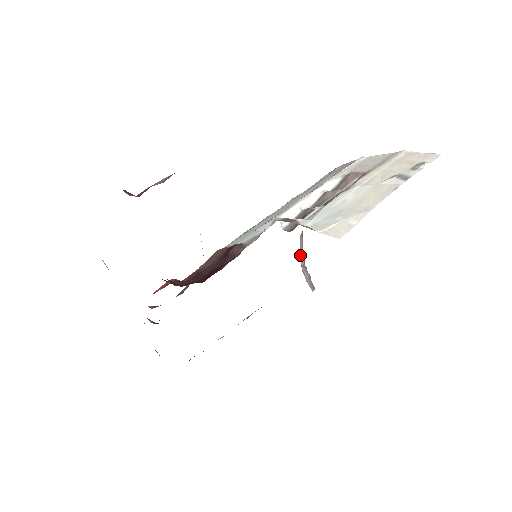
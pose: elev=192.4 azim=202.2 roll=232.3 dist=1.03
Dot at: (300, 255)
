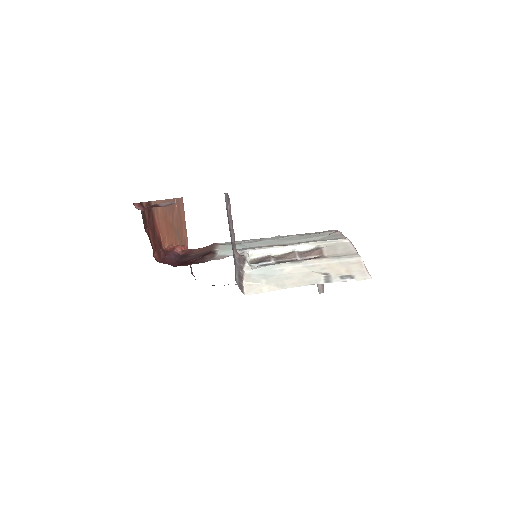
Dot at: occluded
